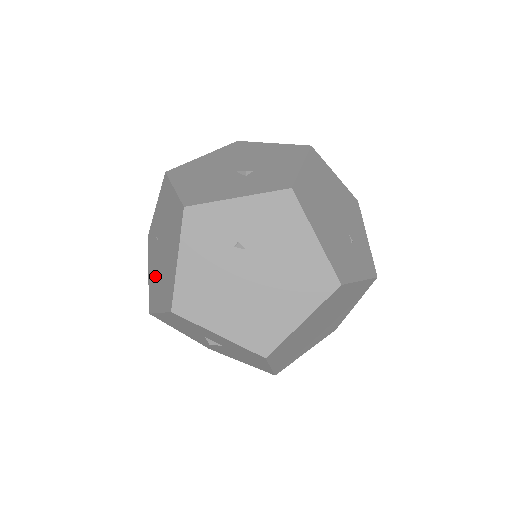
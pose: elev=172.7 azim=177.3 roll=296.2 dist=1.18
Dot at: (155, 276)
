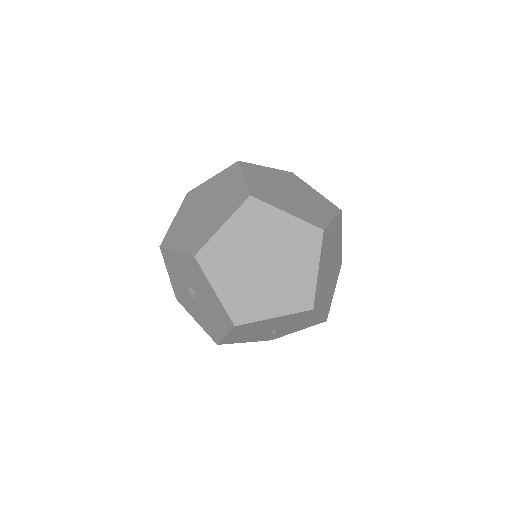
Dot at: occluded
